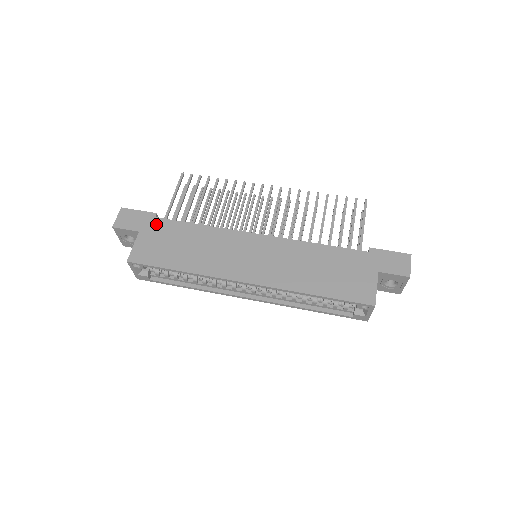
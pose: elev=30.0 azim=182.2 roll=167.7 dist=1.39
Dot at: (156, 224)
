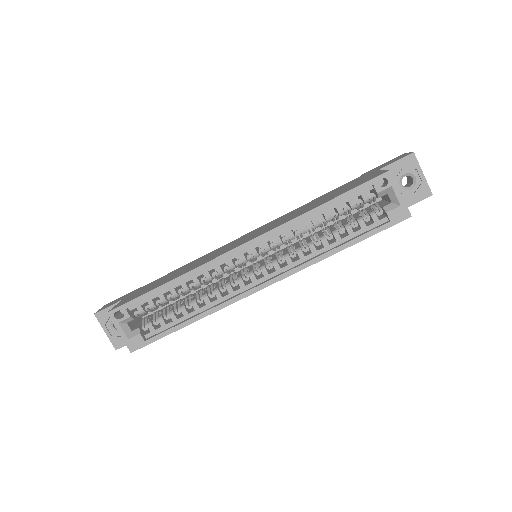
Dot at: (141, 288)
